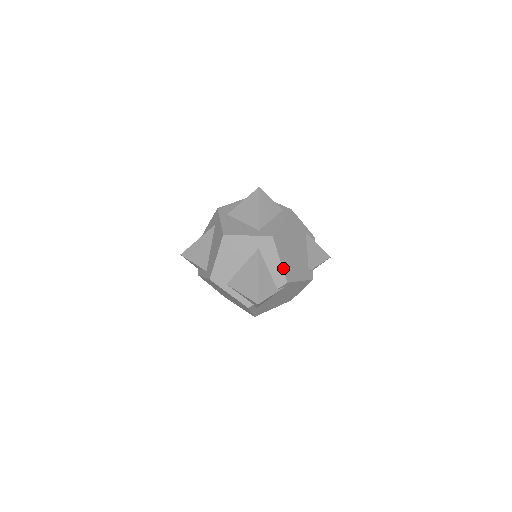
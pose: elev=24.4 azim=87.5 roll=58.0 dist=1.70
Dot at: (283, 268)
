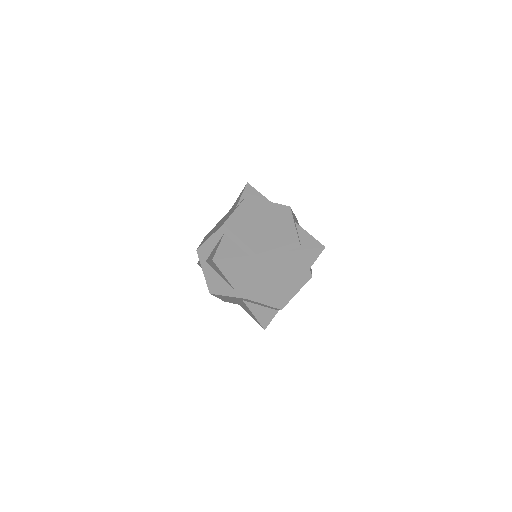
Dot at: (271, 306)
